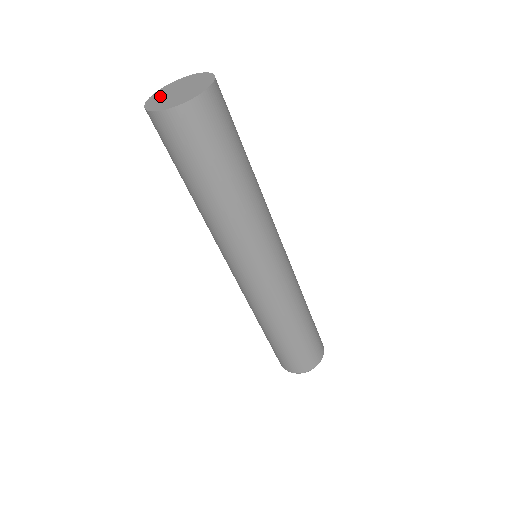
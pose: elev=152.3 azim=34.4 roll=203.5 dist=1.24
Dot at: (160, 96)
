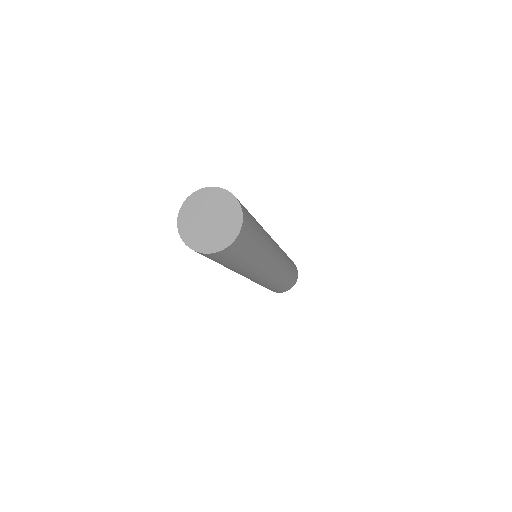
Dot at: (193, 211)
